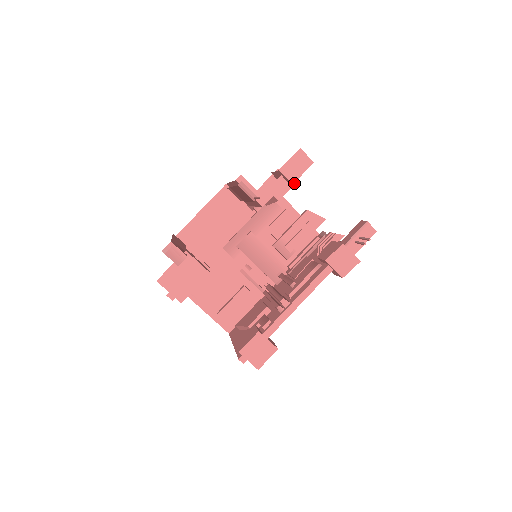
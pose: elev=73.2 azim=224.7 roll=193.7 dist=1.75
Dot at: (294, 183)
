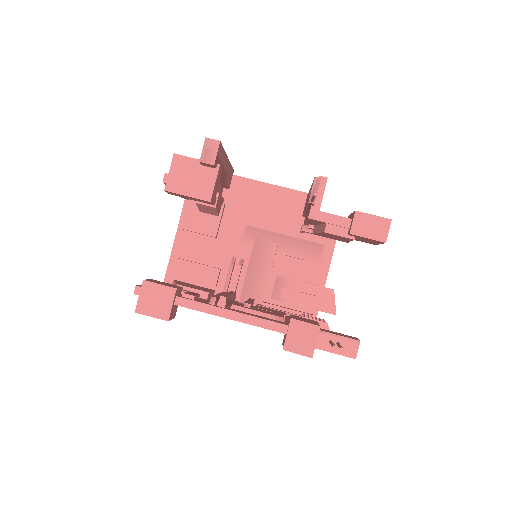
Dot at: (352, 238)
